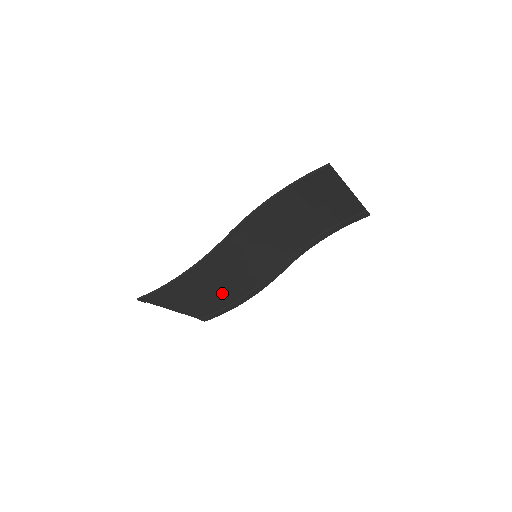
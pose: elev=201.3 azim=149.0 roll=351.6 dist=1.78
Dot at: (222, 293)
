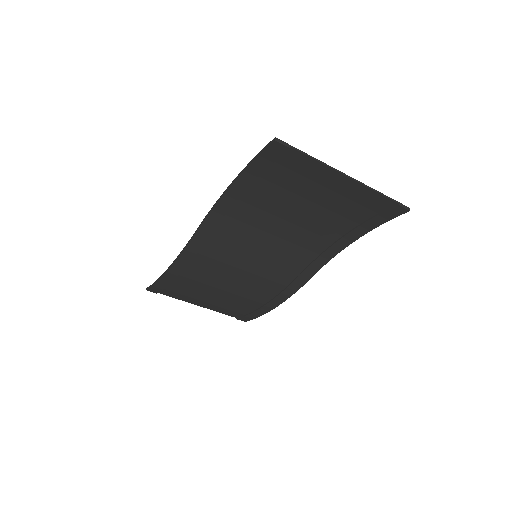
Dot at: (236, 294)
